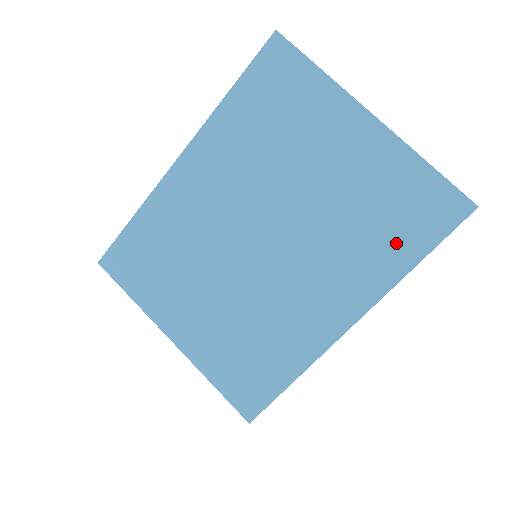
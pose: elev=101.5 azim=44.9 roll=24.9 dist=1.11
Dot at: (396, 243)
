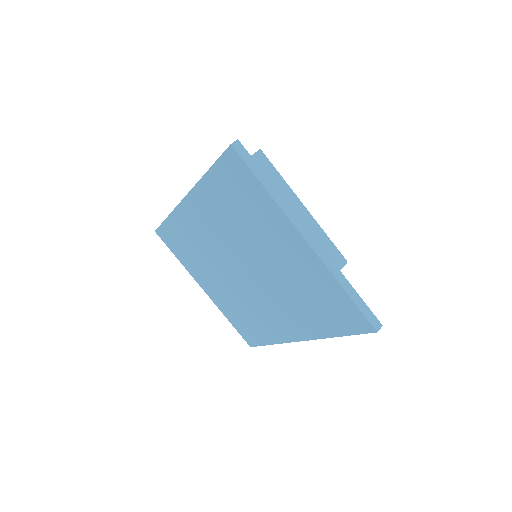
Dot at: (324, 320)
